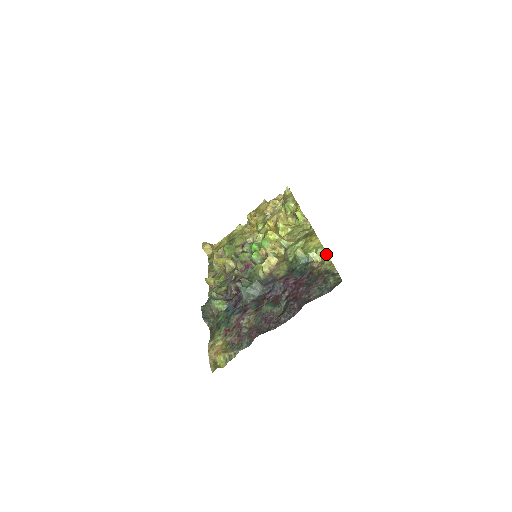
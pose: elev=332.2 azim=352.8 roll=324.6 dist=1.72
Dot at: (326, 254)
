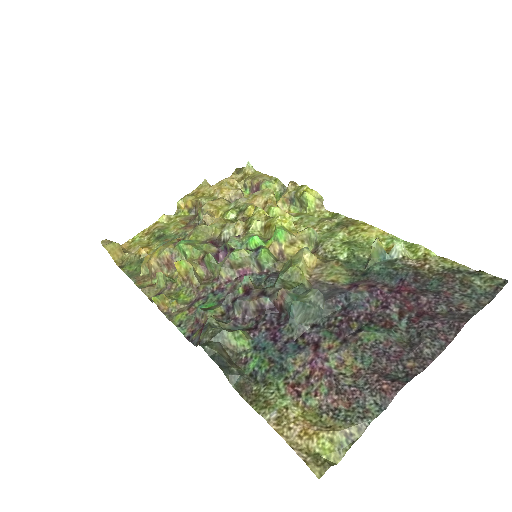
Dot at: (422, 246)
